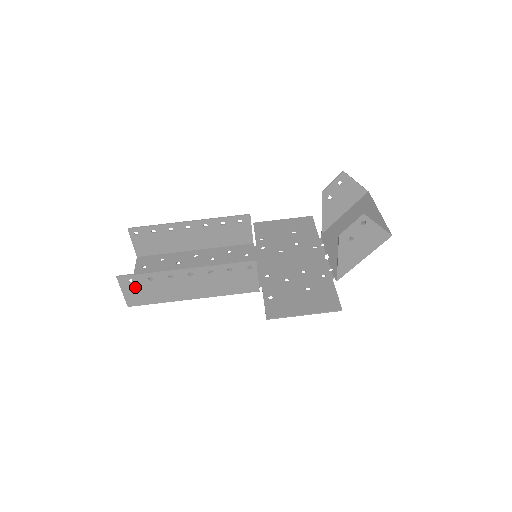
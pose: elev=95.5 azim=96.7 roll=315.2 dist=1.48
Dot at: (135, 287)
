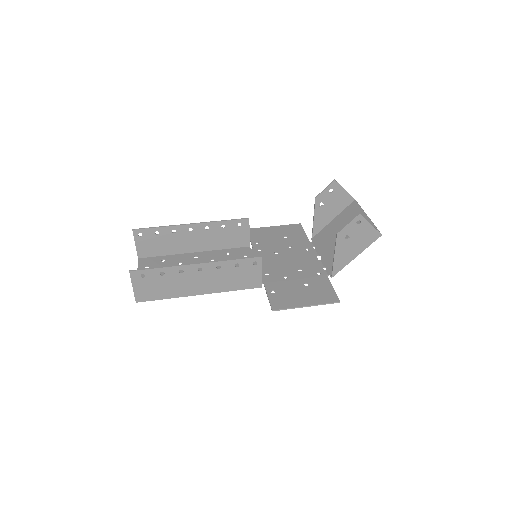
Dot at: (146, 282)
